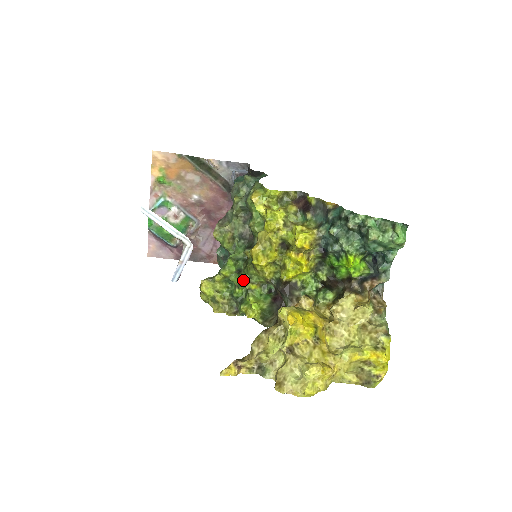
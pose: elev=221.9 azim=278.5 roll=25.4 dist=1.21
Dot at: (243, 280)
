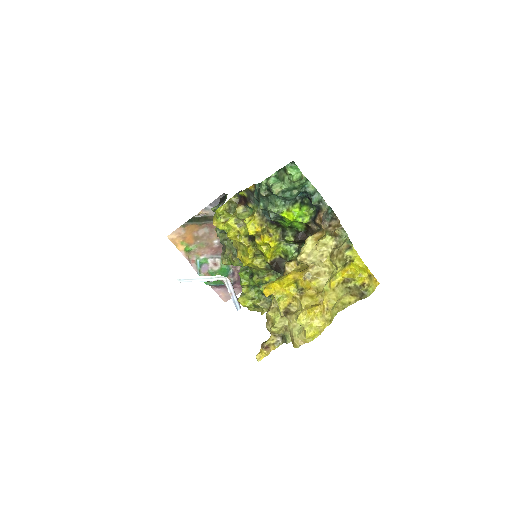
Dot at: (255, 280)
